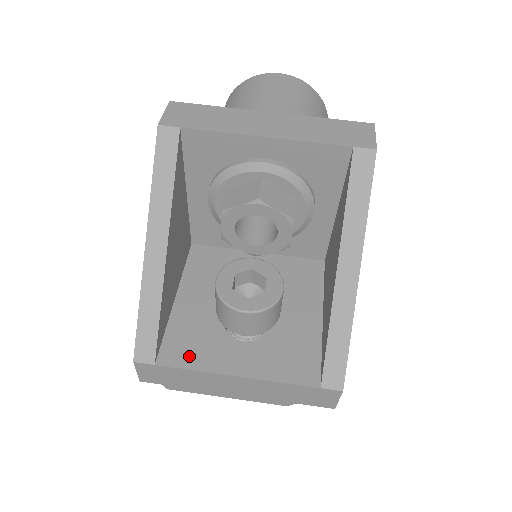
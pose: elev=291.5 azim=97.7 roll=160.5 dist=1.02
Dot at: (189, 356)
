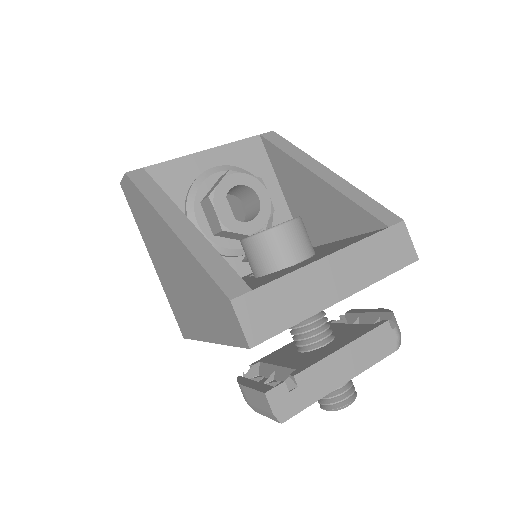
Dot at: (274, 277)
